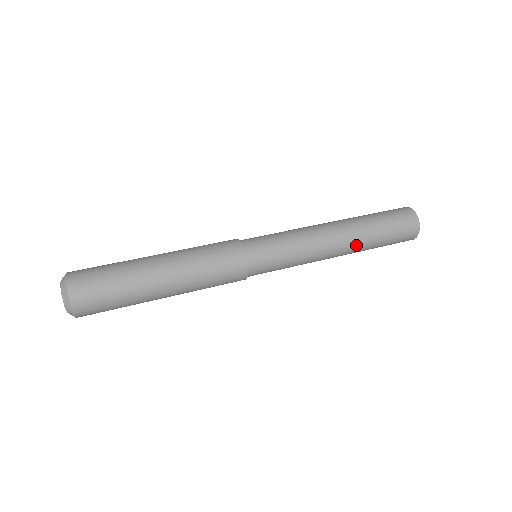
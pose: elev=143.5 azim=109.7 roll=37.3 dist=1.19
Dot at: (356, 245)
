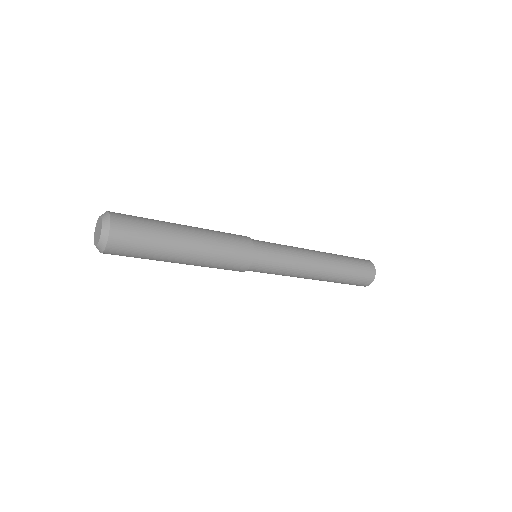
Dot at: (330, 256)
